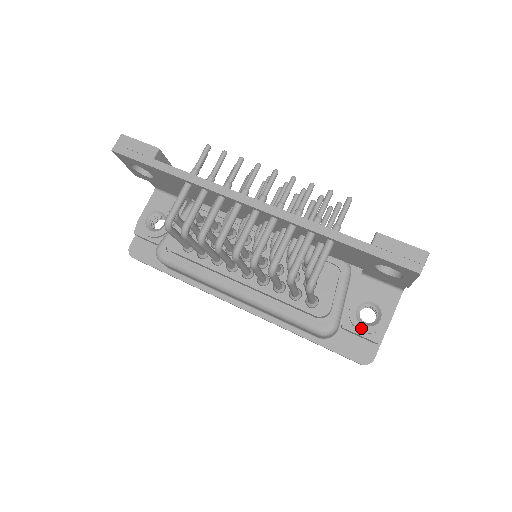
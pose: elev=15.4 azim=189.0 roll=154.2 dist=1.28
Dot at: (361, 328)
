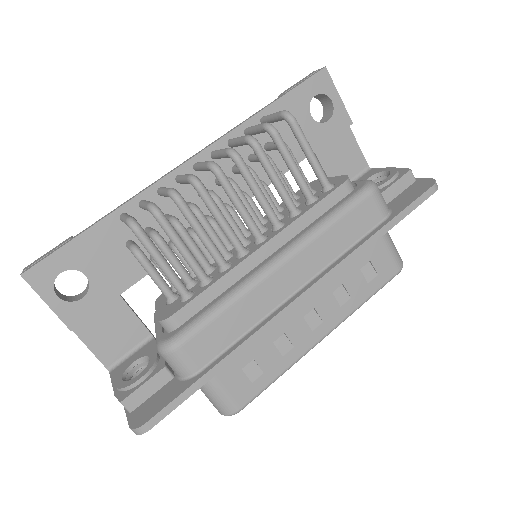
Dot at: (387, 179)
